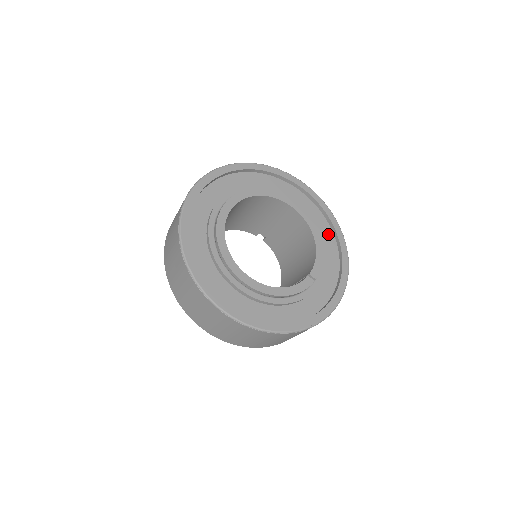
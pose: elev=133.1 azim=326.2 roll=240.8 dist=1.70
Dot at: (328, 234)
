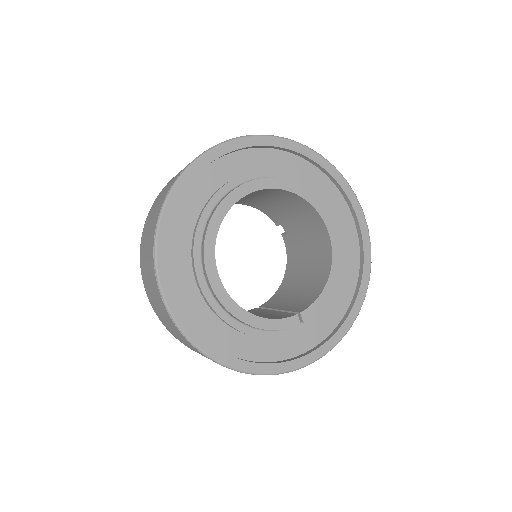
Dot at: (352, 272)
